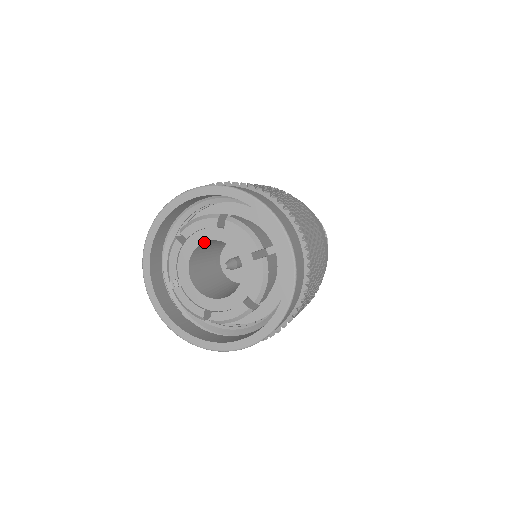
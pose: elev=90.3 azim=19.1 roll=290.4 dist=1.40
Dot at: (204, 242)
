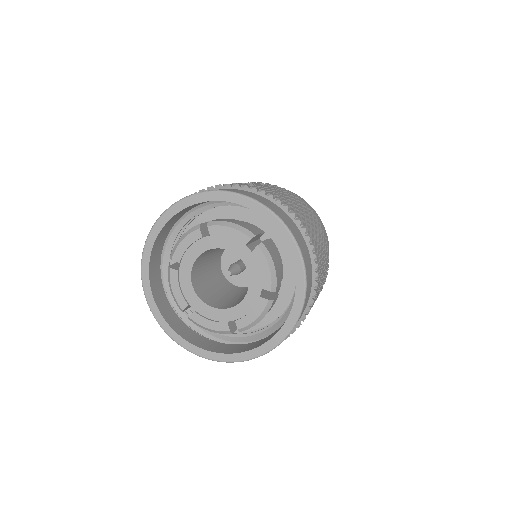
Dot at: (197, 258)
